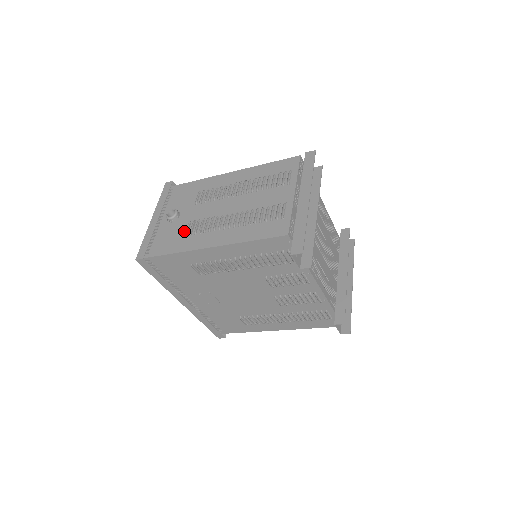
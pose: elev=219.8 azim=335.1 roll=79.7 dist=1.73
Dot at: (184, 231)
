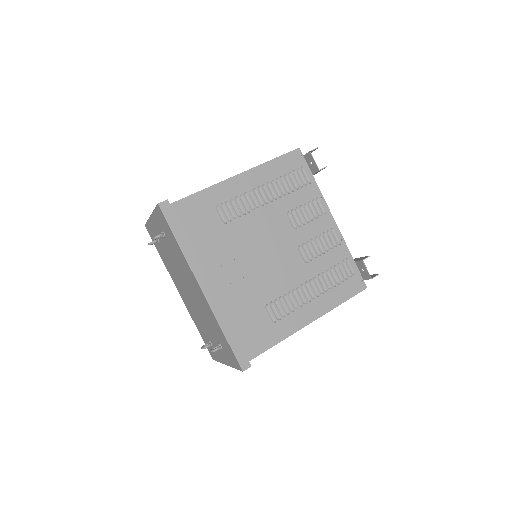
Dot at: occluded
